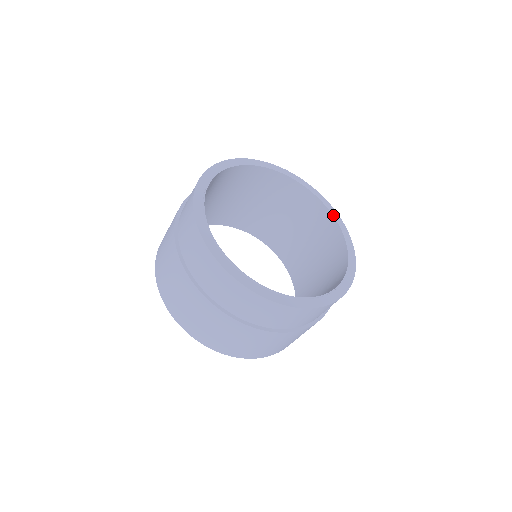
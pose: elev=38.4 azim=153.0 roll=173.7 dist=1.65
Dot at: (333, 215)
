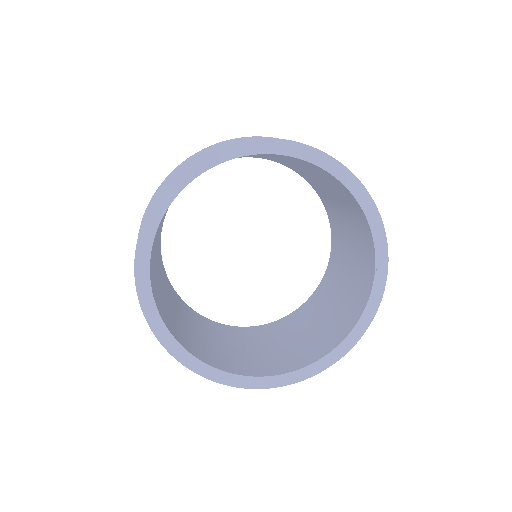
Dot at: (308, 161)
